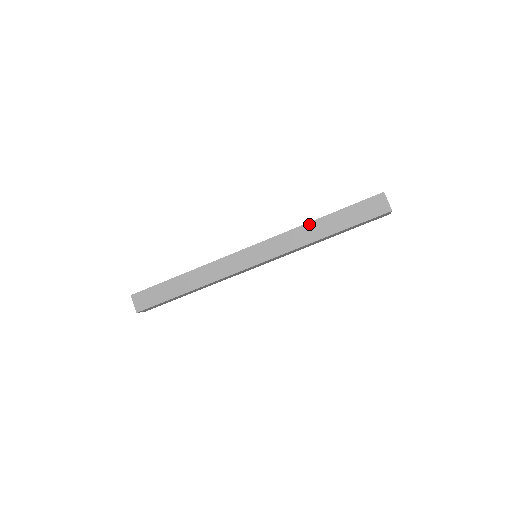
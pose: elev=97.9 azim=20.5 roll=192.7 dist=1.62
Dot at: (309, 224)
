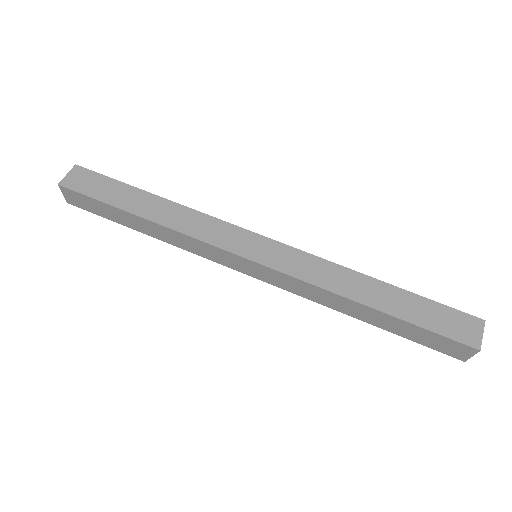
Dot at: (357, 274)
